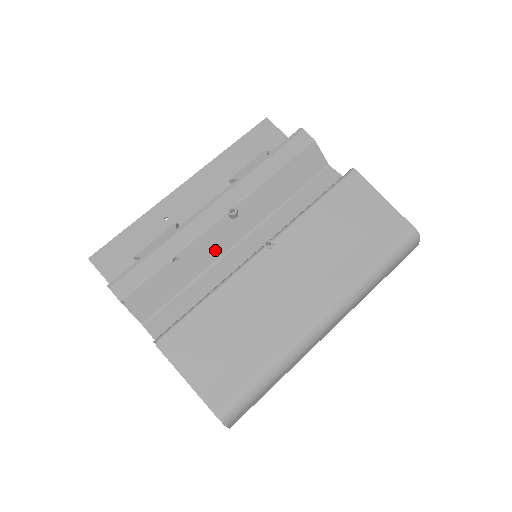
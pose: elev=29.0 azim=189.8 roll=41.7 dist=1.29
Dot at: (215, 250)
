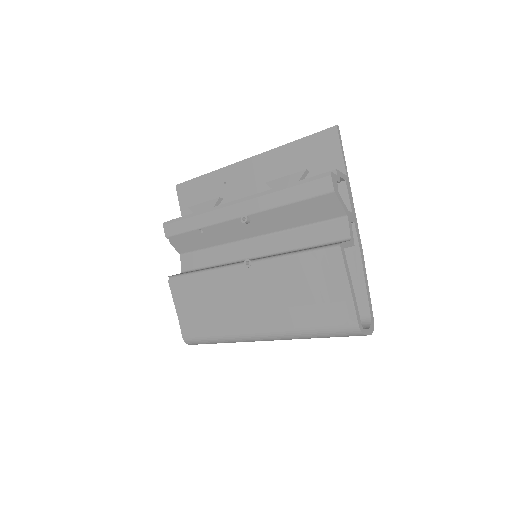
Dot at: (230, 236)
